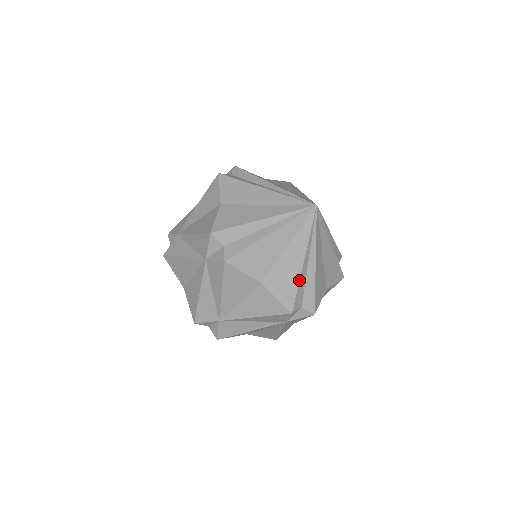
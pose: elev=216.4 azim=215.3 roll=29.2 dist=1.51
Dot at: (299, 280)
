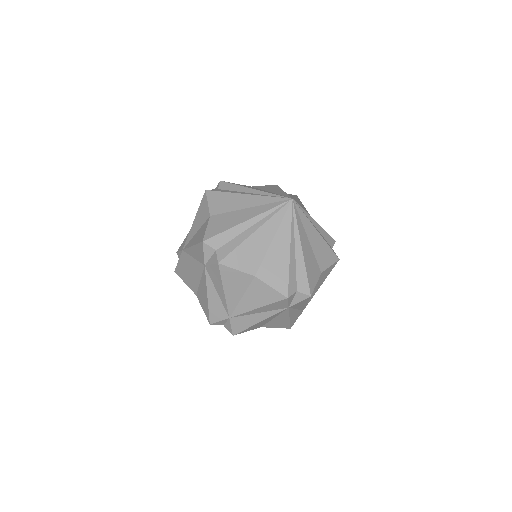
Dot at: (289, 267)
